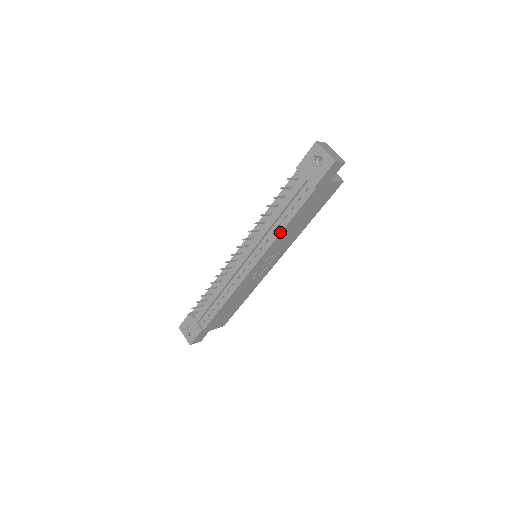
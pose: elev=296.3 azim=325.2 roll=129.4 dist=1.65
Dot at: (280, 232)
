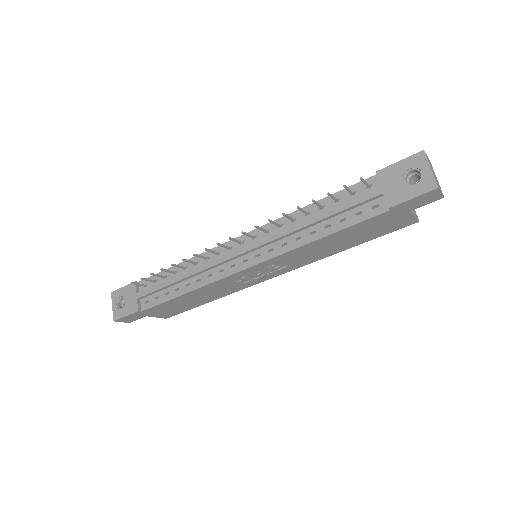
Dot at: (308, 242)
